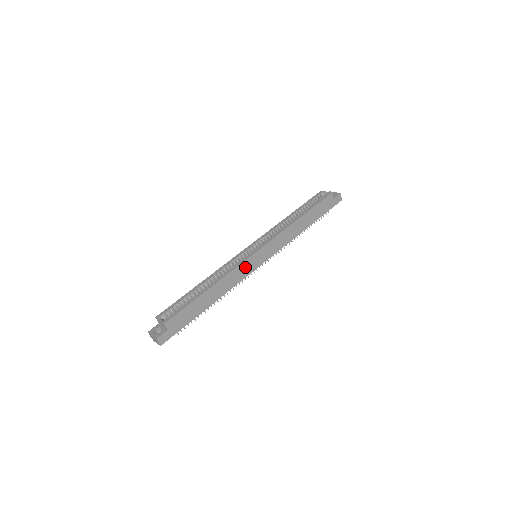
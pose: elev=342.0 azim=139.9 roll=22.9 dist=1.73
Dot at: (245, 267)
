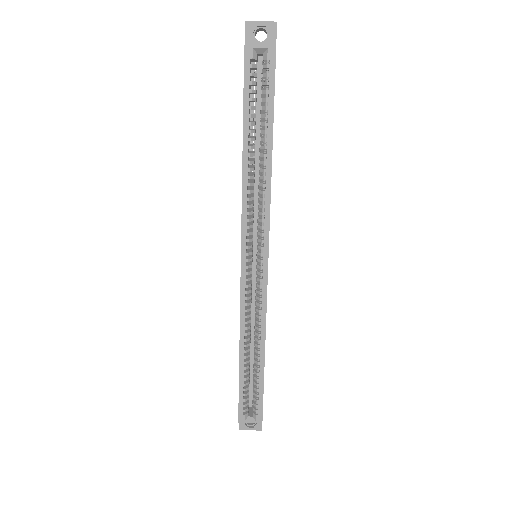
Dot at: occluded
